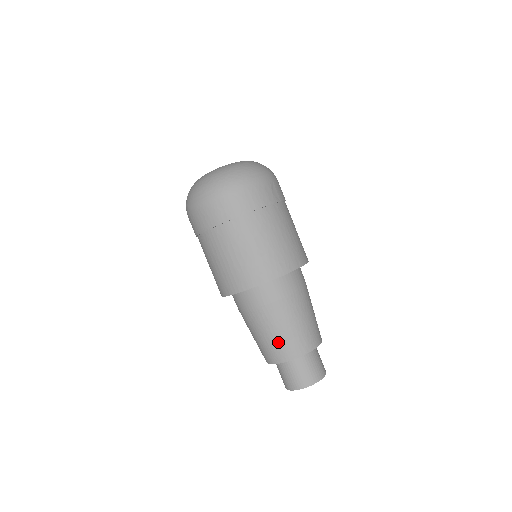
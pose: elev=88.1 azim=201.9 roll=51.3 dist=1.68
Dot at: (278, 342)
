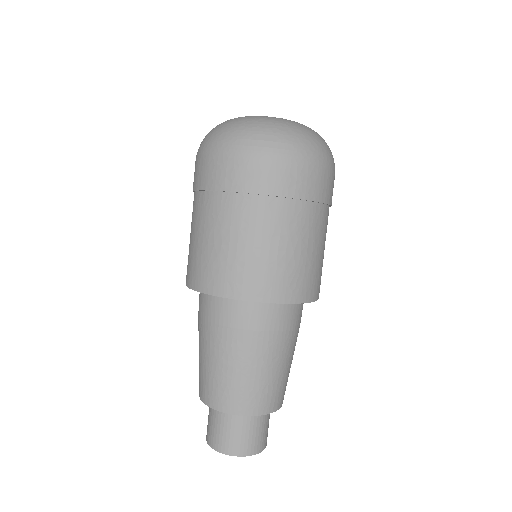
Dot at: (257, 386)
